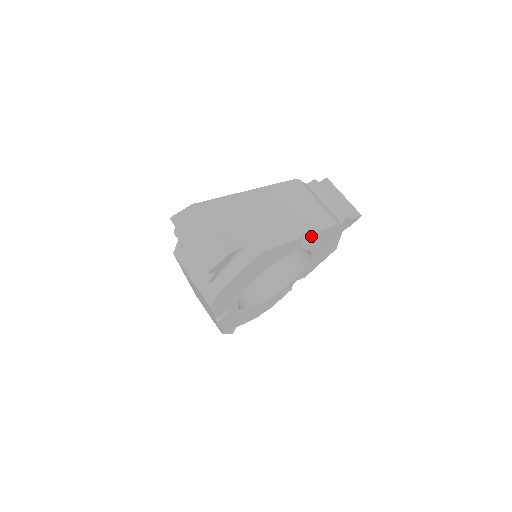
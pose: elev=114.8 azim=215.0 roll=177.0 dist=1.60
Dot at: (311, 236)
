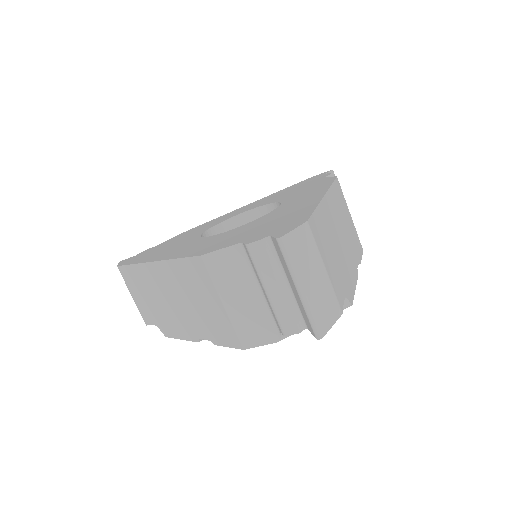
Dot at: occluded
